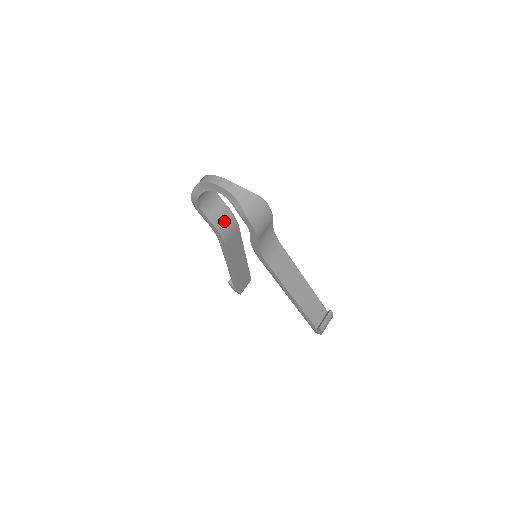
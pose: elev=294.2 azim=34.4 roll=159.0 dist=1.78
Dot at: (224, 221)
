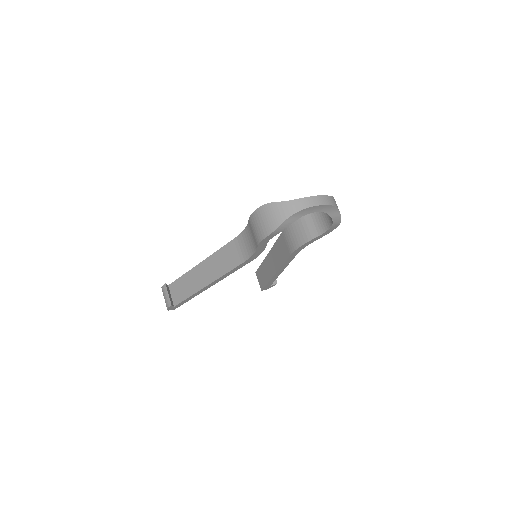
Dot at: occluded
